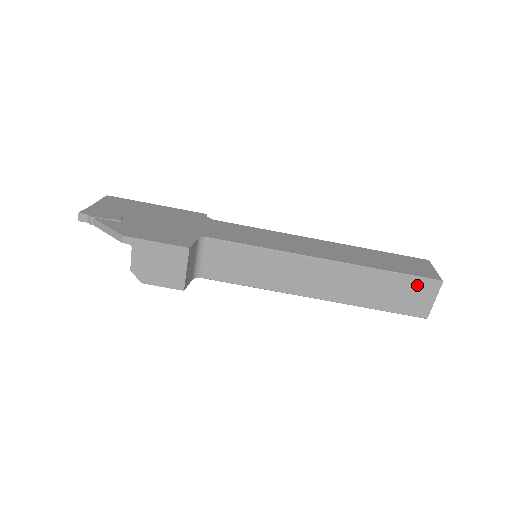
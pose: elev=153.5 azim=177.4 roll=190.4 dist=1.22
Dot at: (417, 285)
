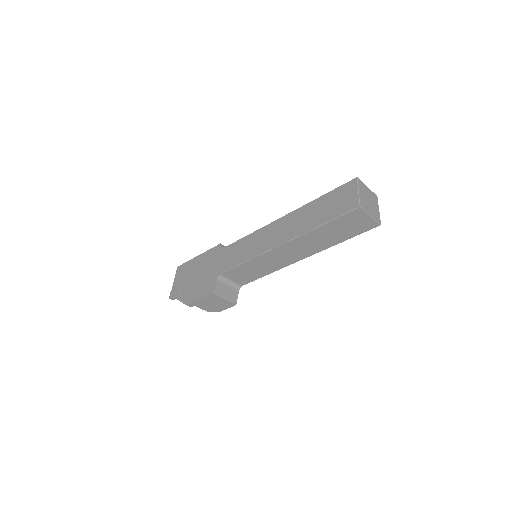
Dot at: (347, 219)
